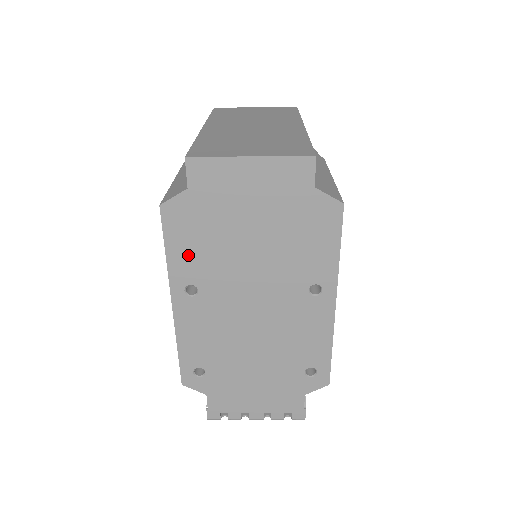
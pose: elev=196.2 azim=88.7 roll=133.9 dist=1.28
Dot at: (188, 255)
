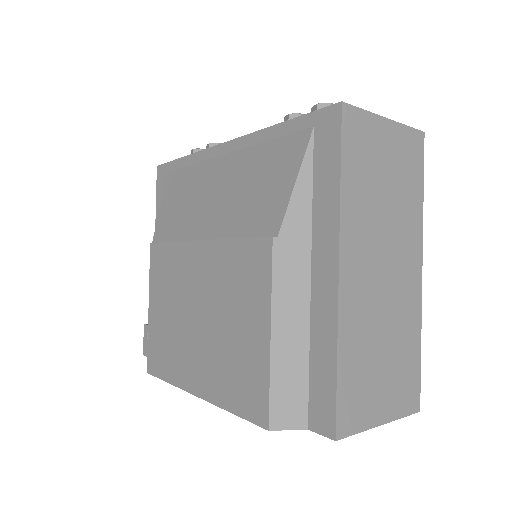
Dot at: occluded
